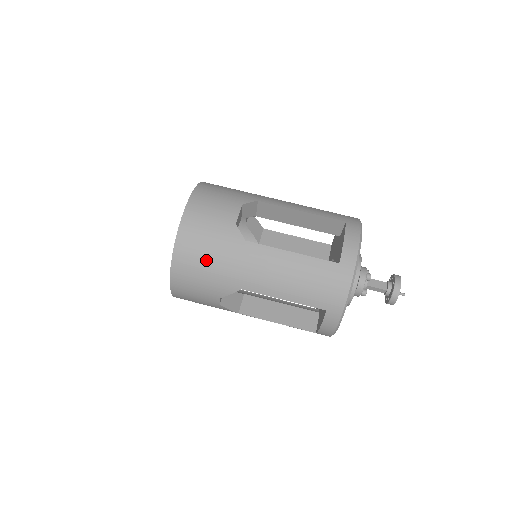
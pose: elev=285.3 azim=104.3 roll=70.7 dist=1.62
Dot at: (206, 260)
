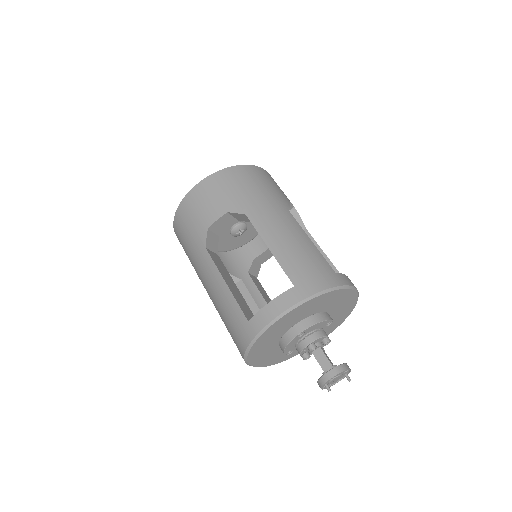
Dot at: (185, 243)
